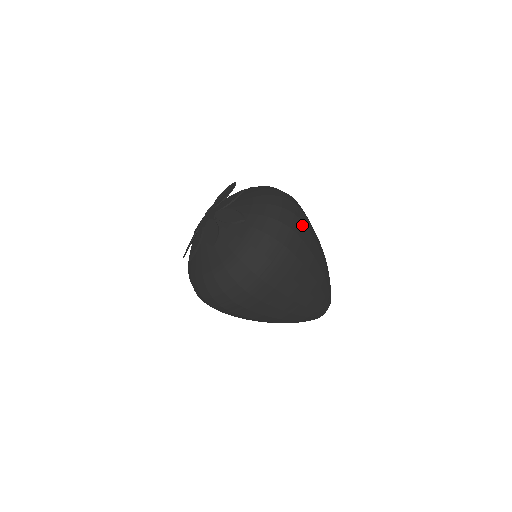
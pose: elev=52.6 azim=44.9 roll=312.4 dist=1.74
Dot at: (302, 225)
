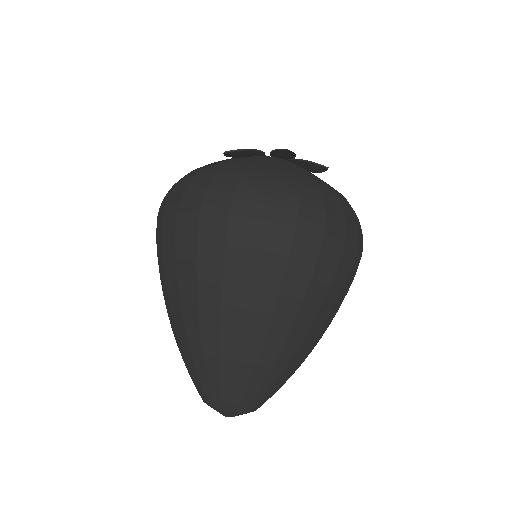
Dot at: occluded
